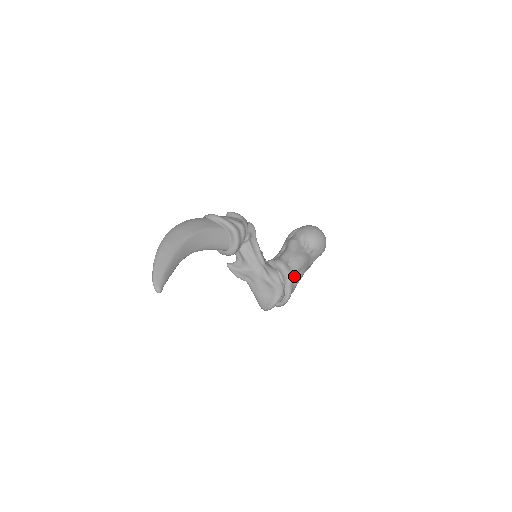
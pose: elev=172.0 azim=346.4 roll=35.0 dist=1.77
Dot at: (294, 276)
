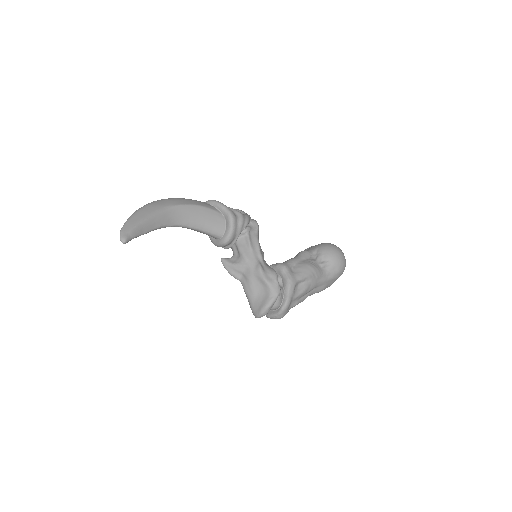
Dot at: (298, 284)
